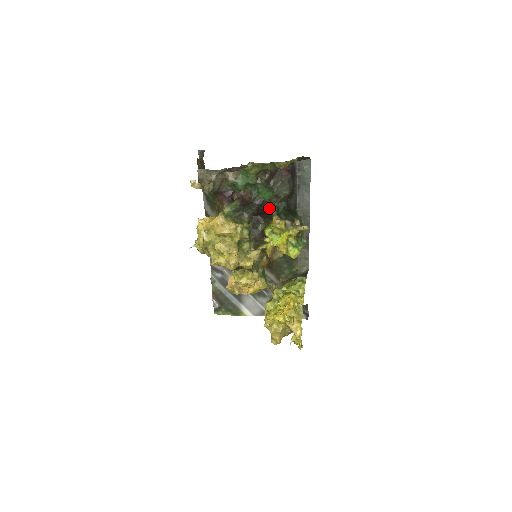
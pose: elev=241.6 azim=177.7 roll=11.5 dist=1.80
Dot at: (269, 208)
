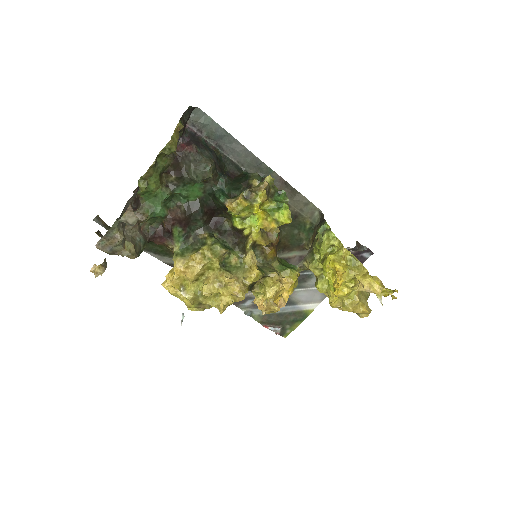
Dot at: (213, 200)
